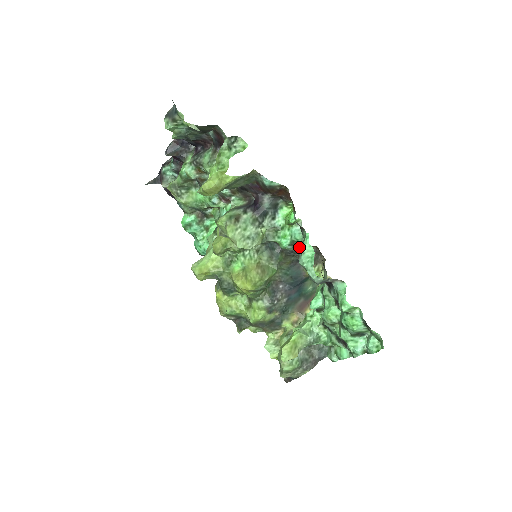
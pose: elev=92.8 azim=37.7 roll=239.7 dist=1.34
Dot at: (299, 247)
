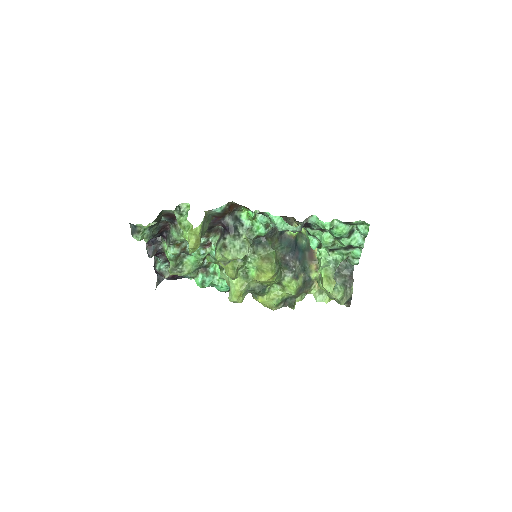
Dot at: occluded
